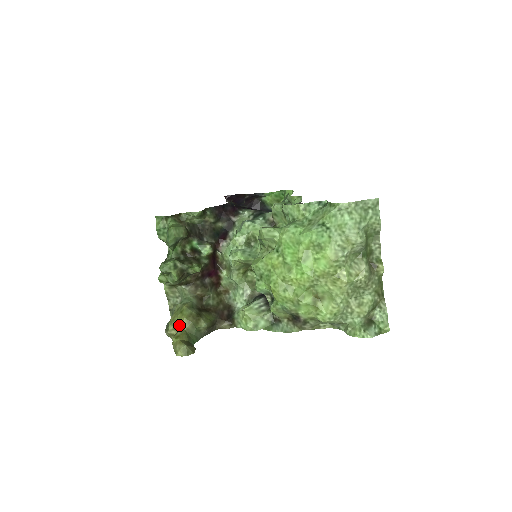
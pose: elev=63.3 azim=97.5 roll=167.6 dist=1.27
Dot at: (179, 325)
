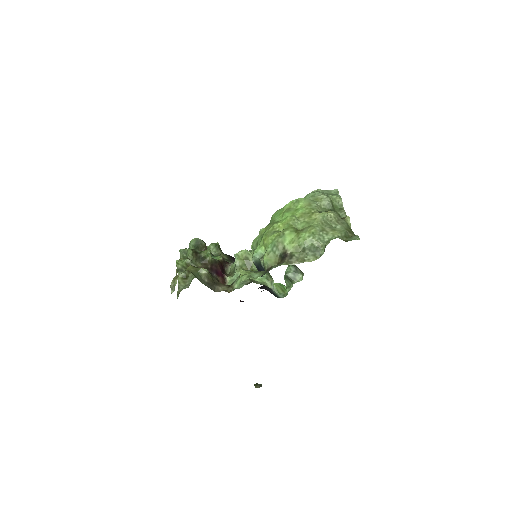
Dot at: (184, 271)
